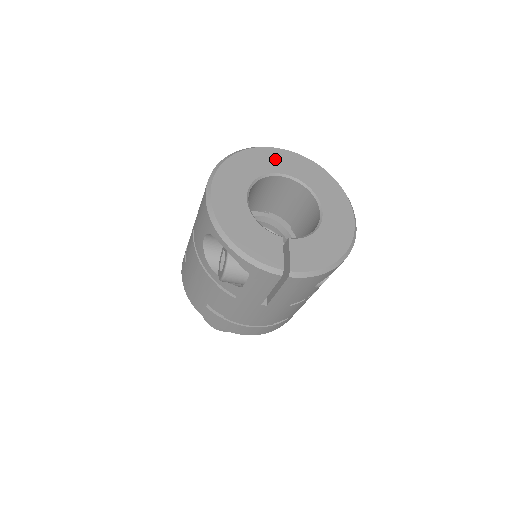
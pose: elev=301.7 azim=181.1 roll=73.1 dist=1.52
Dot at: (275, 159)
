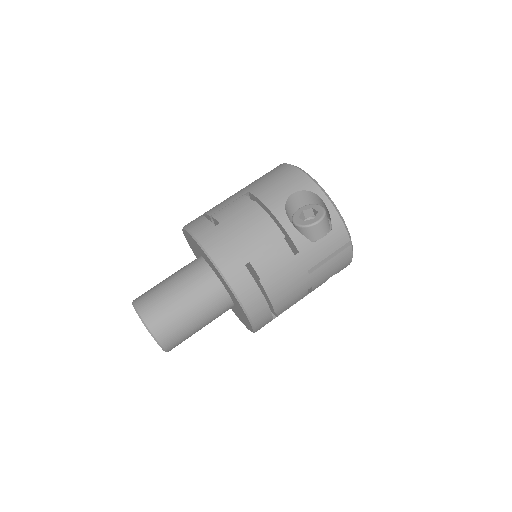
Dot at: occluded
